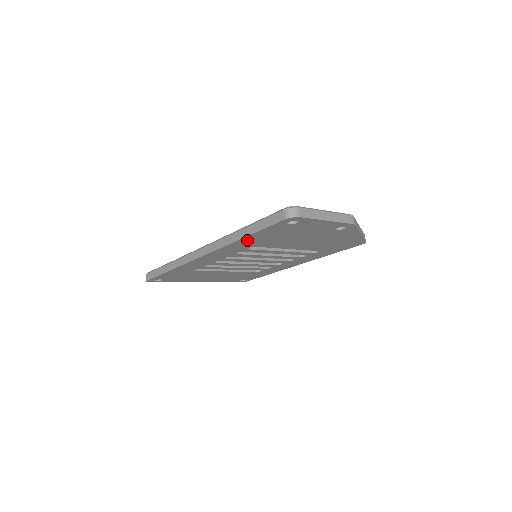
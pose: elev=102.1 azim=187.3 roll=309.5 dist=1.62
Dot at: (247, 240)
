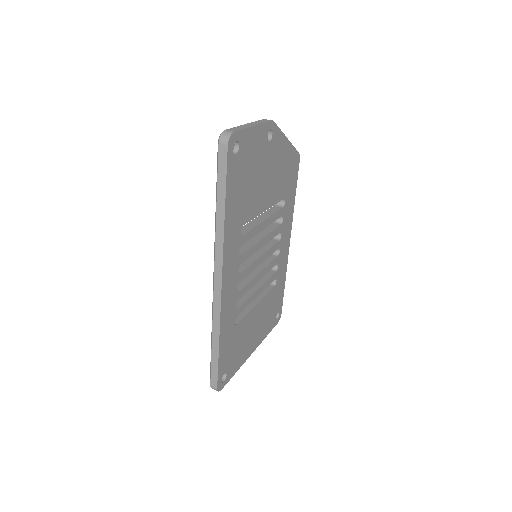
Dot at: (230, 216)
